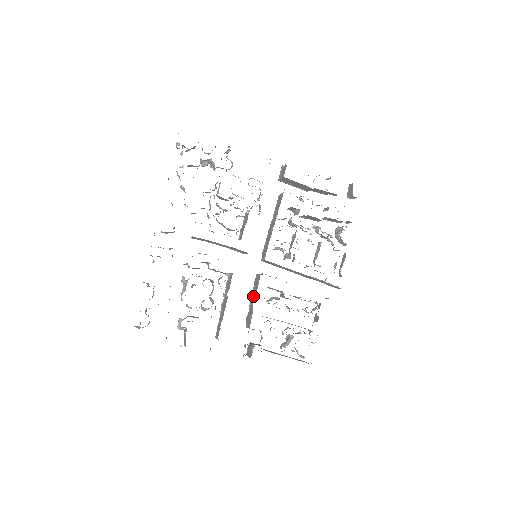
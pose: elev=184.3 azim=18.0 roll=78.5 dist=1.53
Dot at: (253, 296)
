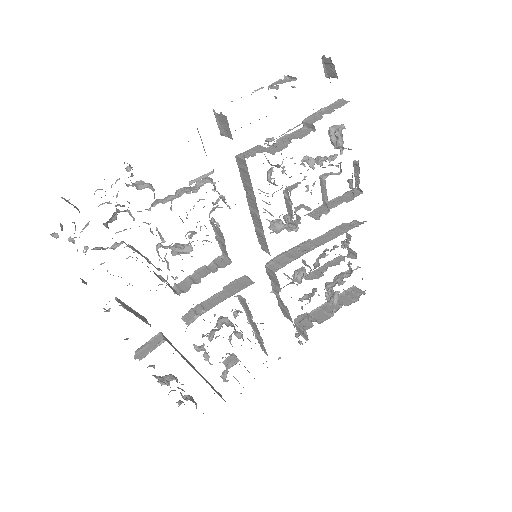
Dot at: (278, 294)
